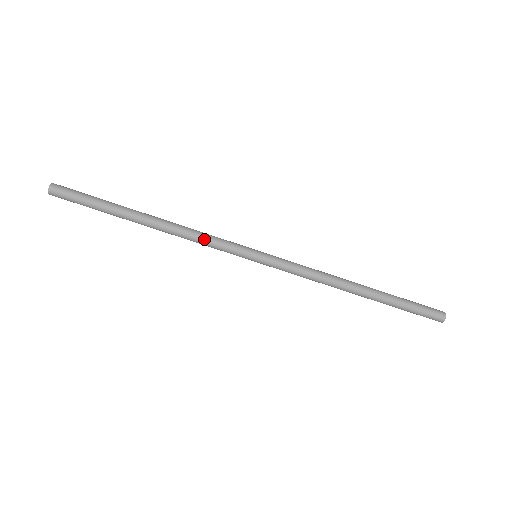
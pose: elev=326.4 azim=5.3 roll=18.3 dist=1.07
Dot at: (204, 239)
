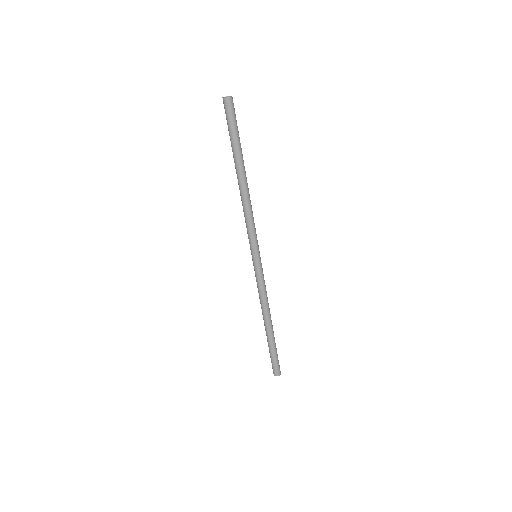
Dot at: occluded
